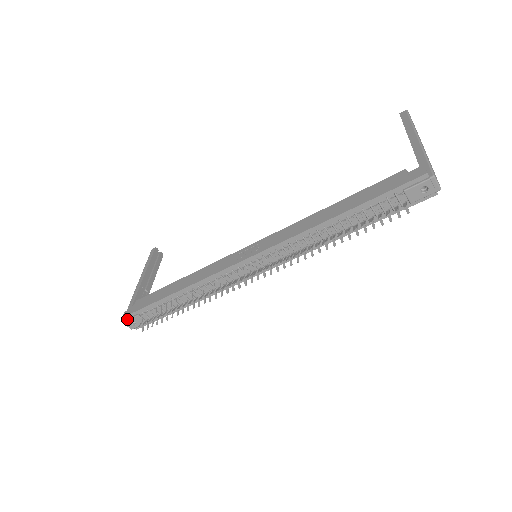
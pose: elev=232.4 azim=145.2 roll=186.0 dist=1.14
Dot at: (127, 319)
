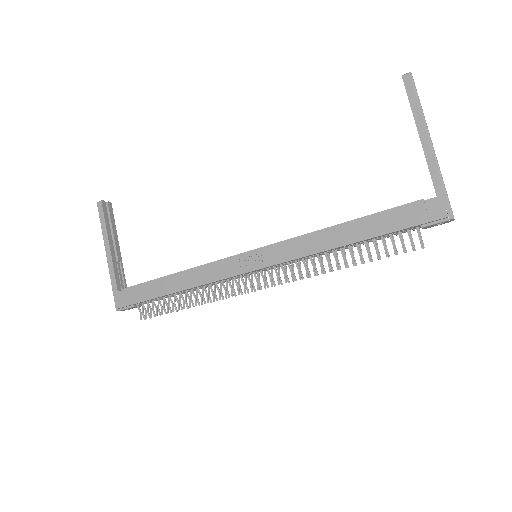
Dot at: (122, 309)
